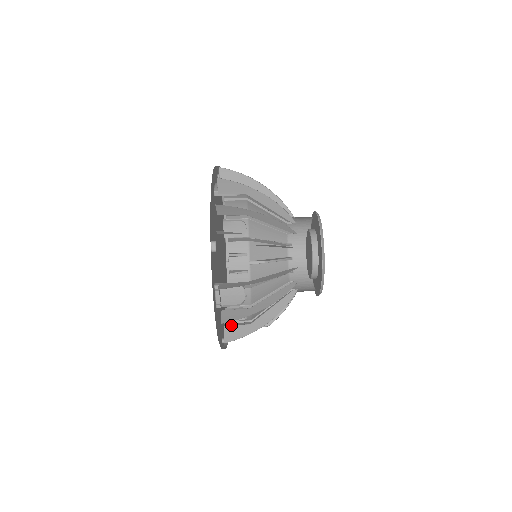
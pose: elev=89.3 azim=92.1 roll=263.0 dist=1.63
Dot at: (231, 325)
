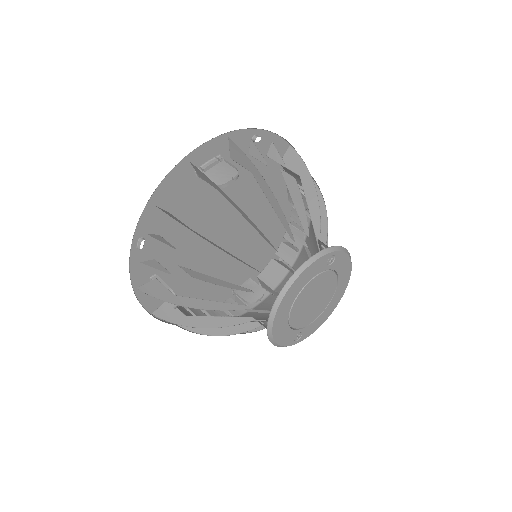
Dot at: (175, 217)
